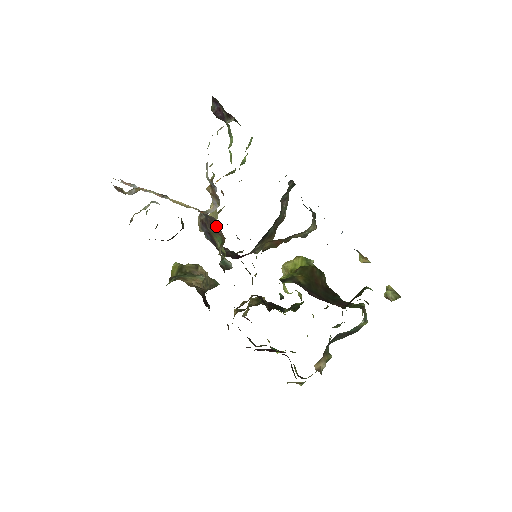
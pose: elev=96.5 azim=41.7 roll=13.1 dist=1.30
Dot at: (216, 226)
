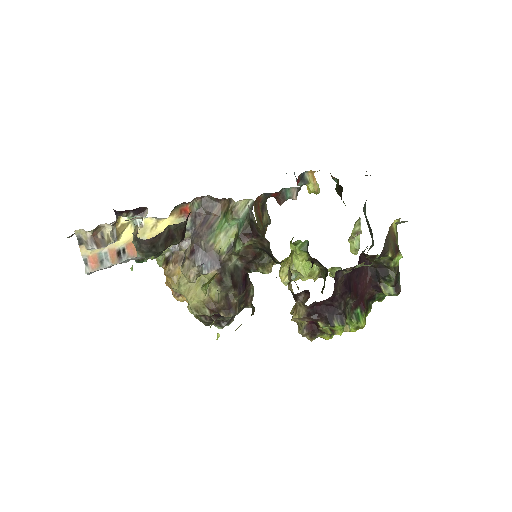
Dot at: (210, 209)
